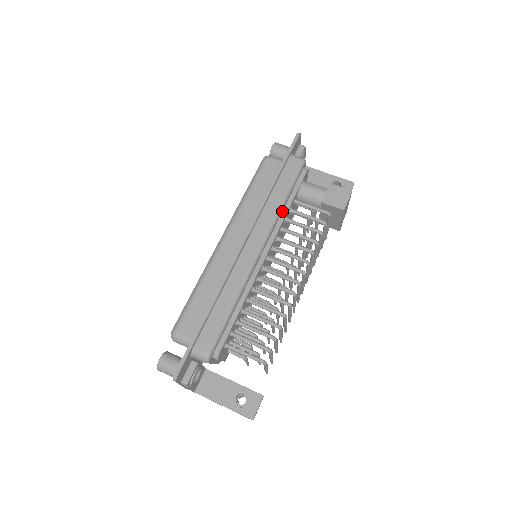
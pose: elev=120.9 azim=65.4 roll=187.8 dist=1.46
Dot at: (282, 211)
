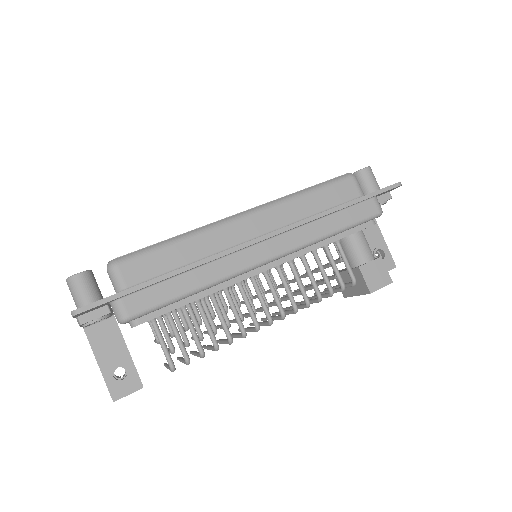
Dot at: (319, 241)
